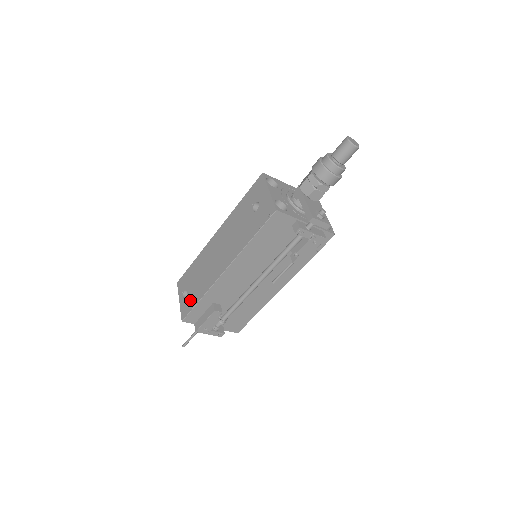
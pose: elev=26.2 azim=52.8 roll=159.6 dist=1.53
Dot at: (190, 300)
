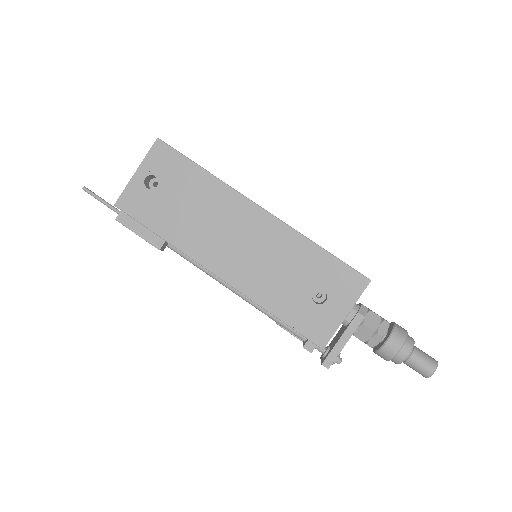
Dot at: (149, 208)
